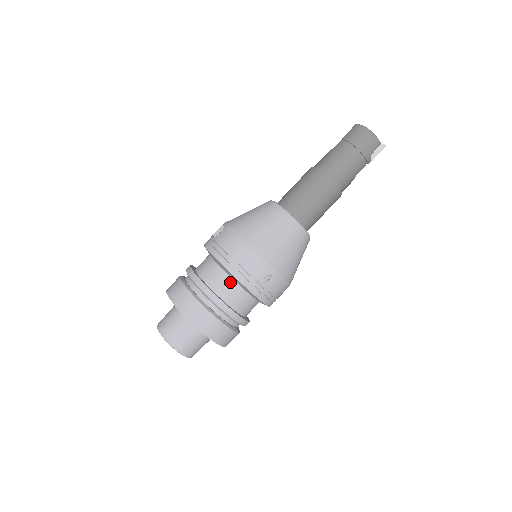
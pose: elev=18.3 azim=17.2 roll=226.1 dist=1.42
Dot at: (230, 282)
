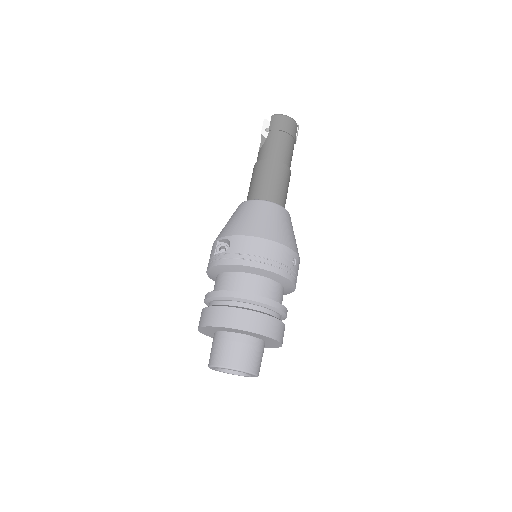
Dot at: (266, 281)
